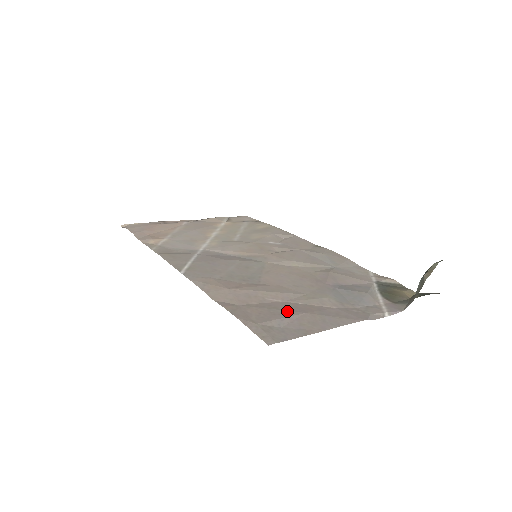
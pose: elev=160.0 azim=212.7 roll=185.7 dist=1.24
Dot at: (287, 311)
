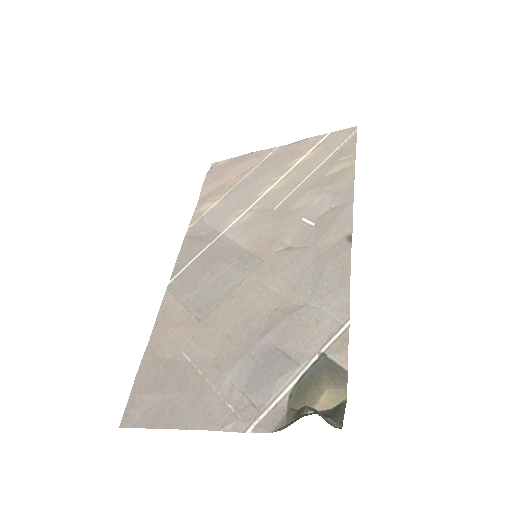
Dot at: (173, 383)
